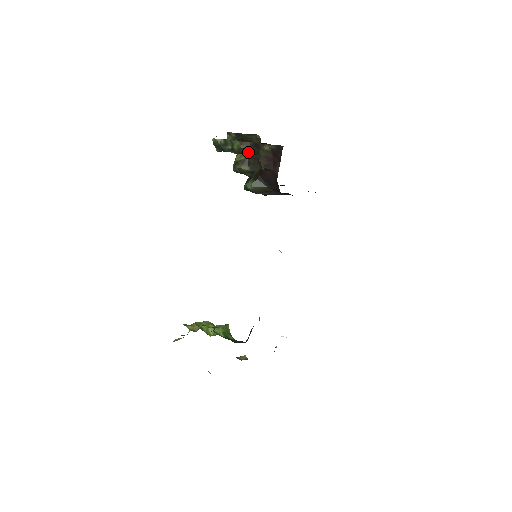
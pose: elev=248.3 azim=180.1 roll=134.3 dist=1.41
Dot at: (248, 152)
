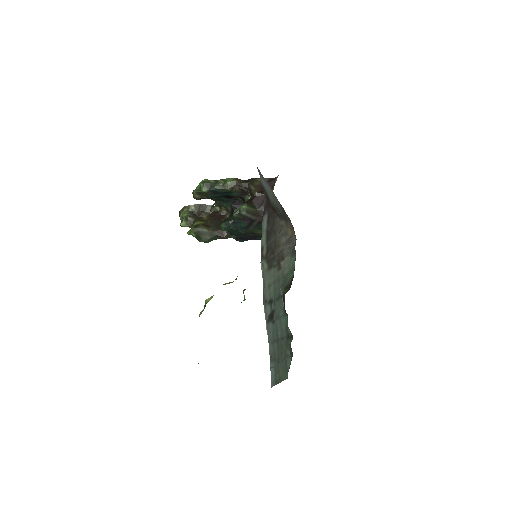
Dot at: (239, 187)
